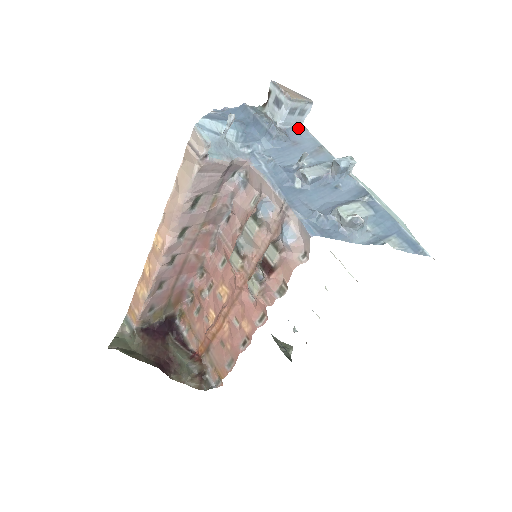
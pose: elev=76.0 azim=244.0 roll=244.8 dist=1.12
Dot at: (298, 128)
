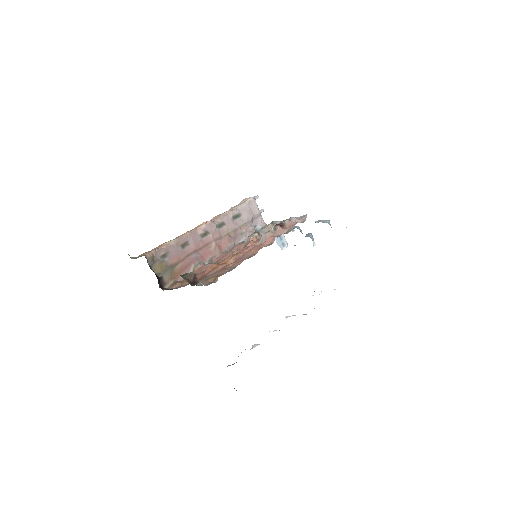
Dot at: (281, 247)
